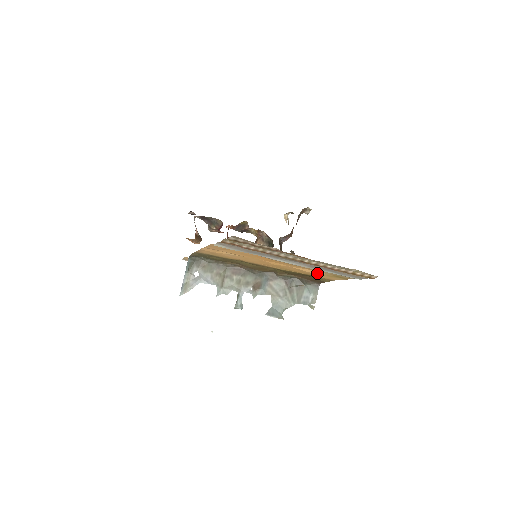
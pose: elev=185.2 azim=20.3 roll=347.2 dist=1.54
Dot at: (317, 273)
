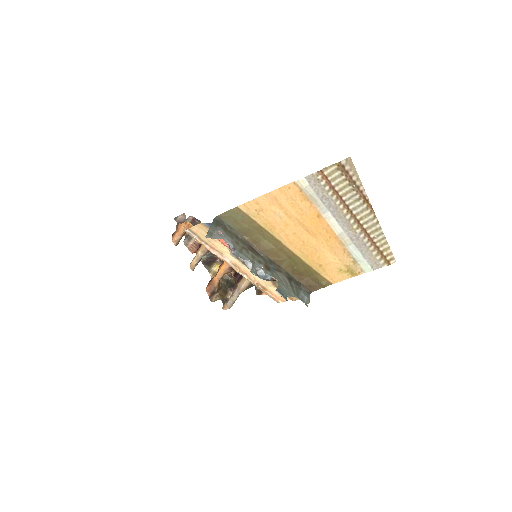
Dot at: (334, 262)
